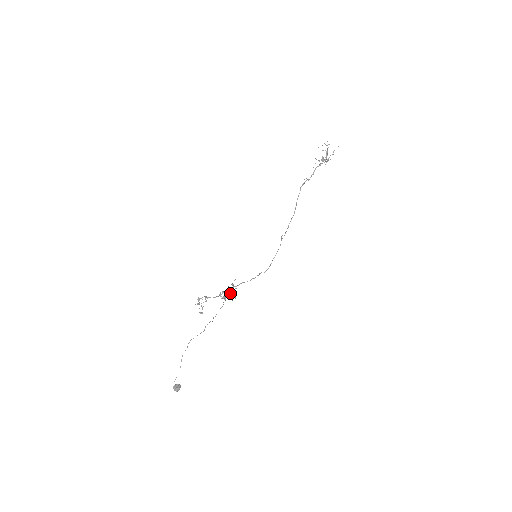
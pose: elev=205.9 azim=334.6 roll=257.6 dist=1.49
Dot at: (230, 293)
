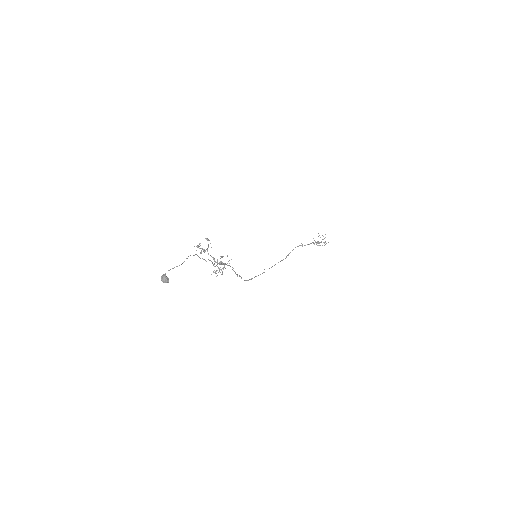
Dot at: occluded
